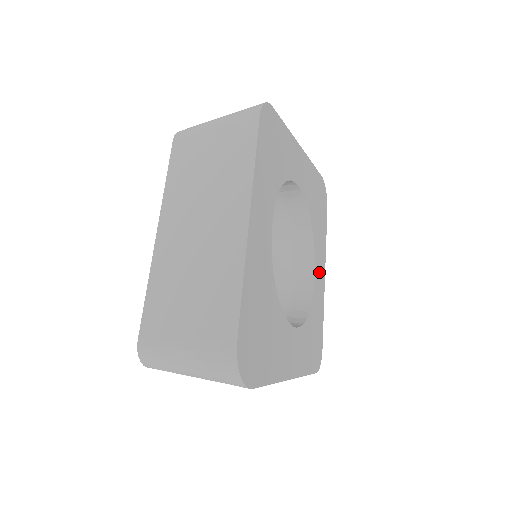
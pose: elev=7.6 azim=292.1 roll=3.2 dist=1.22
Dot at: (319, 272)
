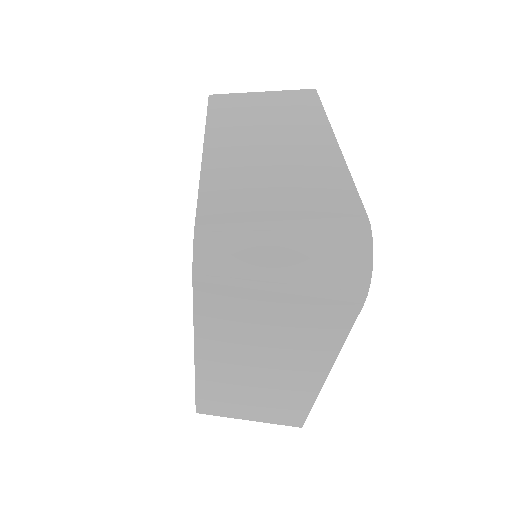
Dot at: occluded
